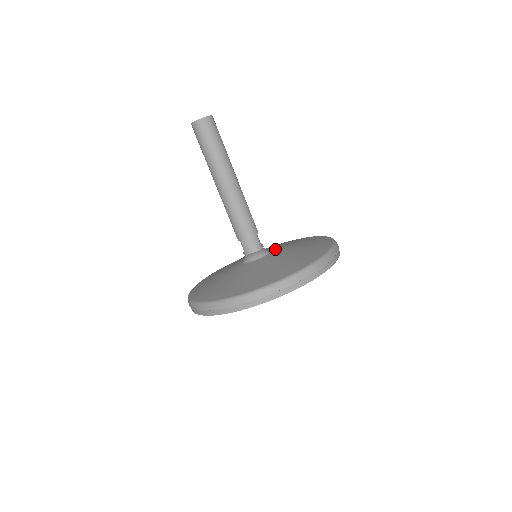
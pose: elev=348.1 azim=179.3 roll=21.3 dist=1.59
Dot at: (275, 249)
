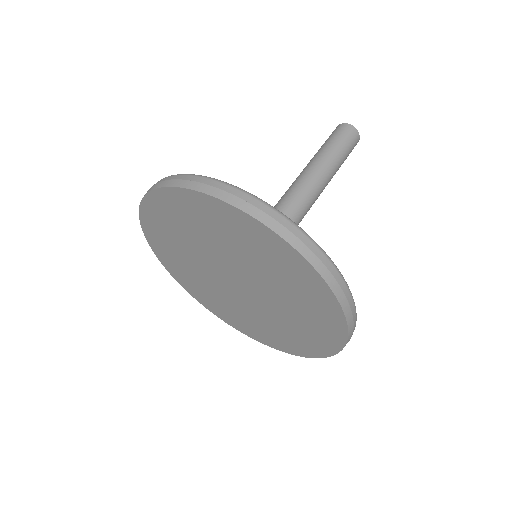
Dot at: occluded
